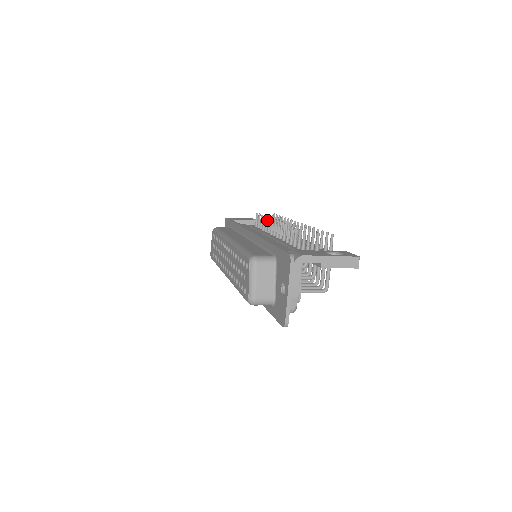
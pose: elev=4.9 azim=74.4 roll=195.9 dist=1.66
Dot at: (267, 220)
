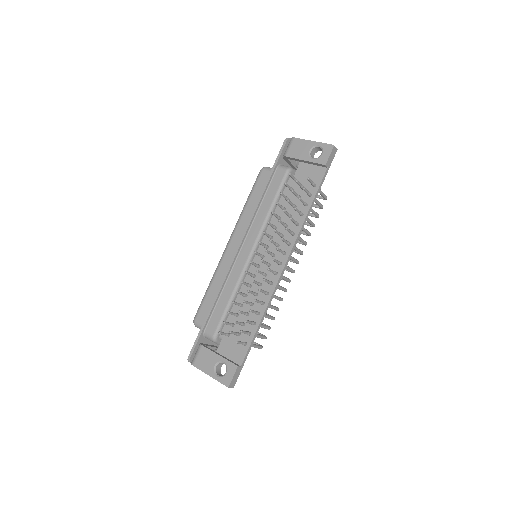
Dot at: occluded
